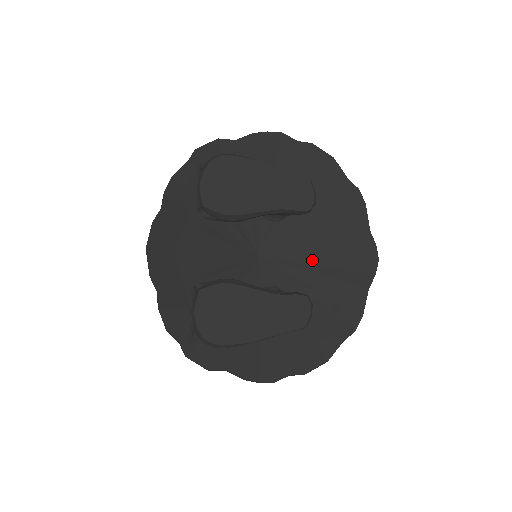
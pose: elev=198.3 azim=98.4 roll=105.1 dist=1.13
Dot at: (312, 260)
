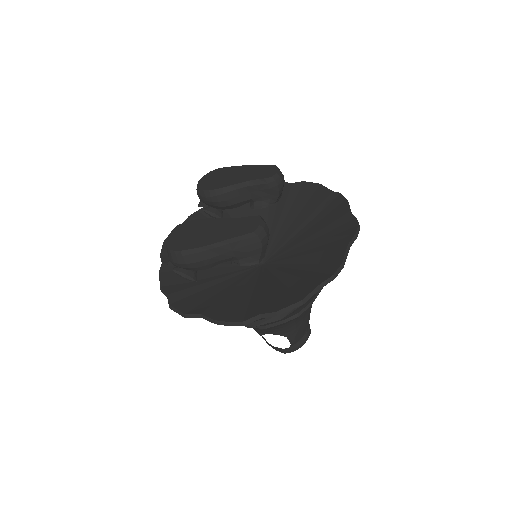
Dot at: (304, 249)
